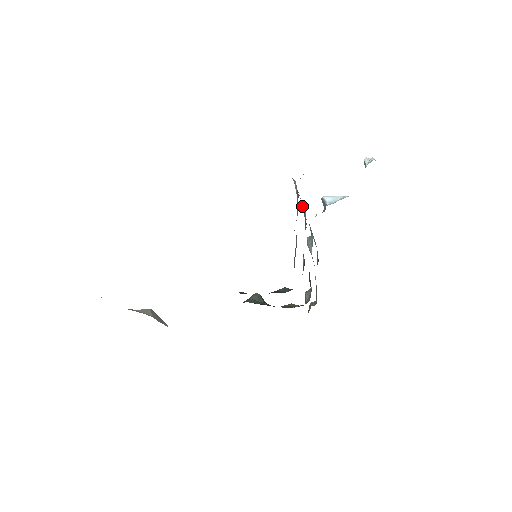
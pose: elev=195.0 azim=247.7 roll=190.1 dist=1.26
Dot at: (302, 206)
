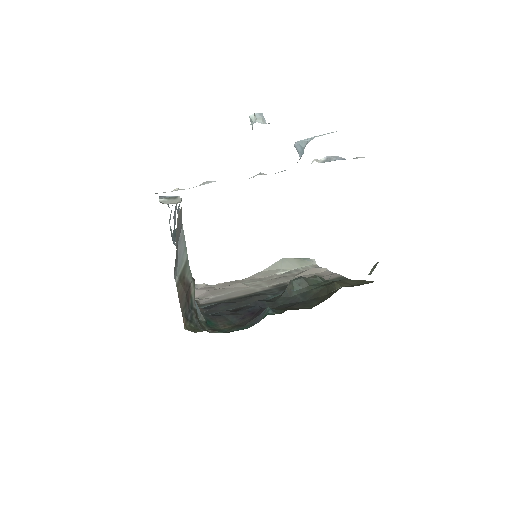
Dot at: occluded
